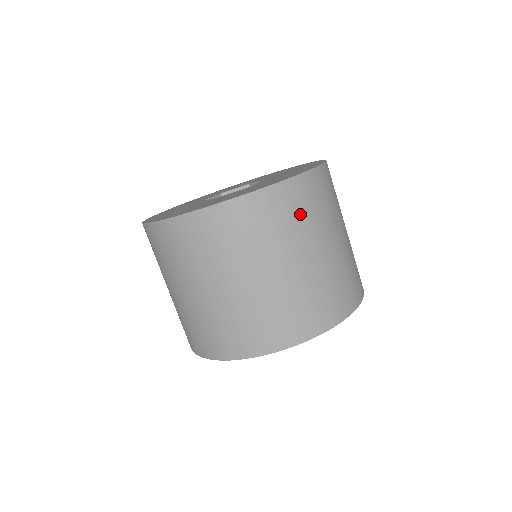
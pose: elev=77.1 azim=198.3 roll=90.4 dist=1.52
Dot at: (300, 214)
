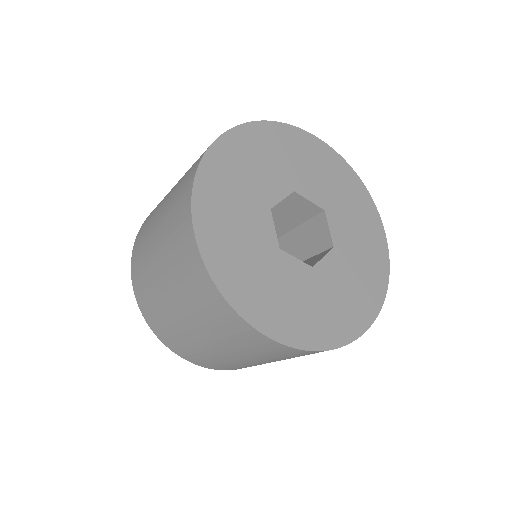
Dot at: occluded
